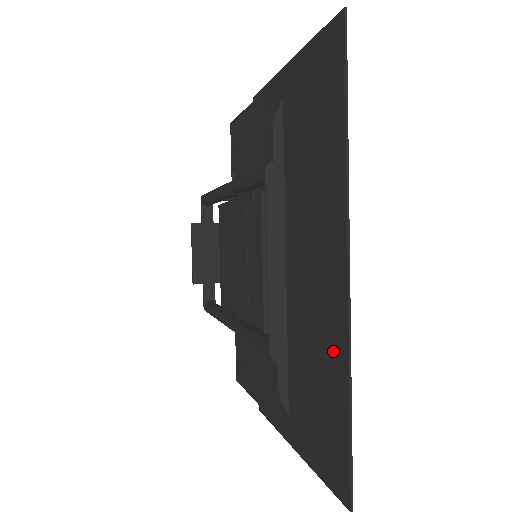
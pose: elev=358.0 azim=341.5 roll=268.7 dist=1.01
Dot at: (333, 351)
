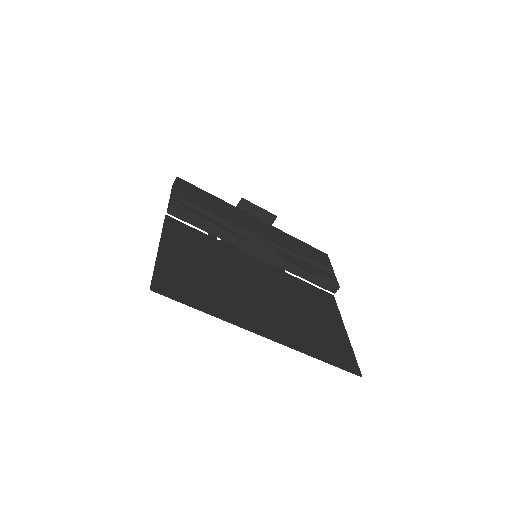
Dot at: (301, 343)
